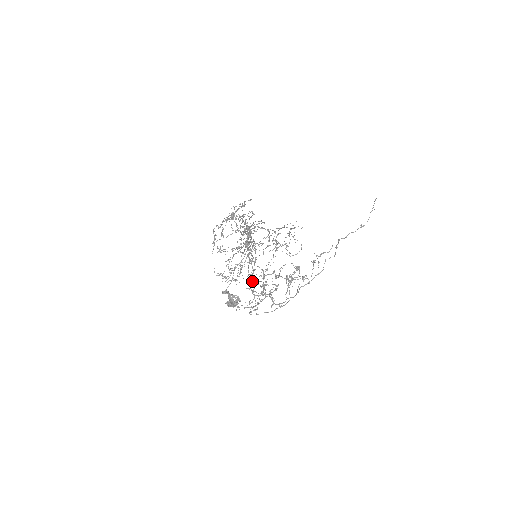
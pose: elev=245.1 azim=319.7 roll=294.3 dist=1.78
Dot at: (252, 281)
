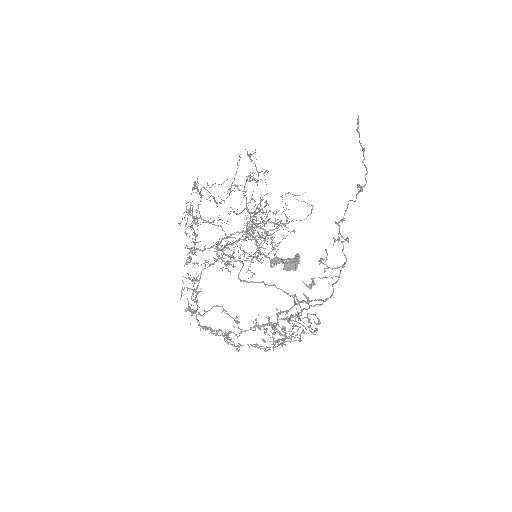
Dot at: (274, 285)
